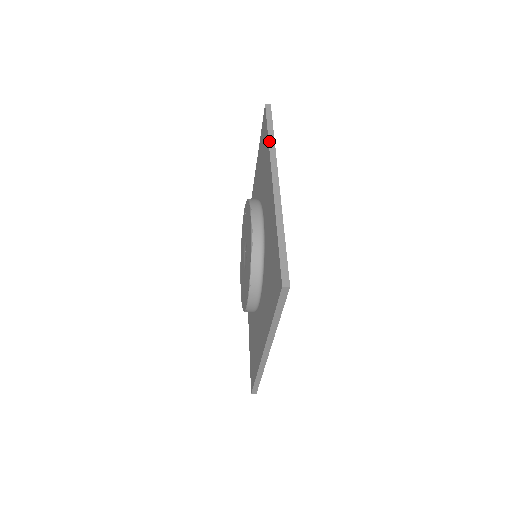
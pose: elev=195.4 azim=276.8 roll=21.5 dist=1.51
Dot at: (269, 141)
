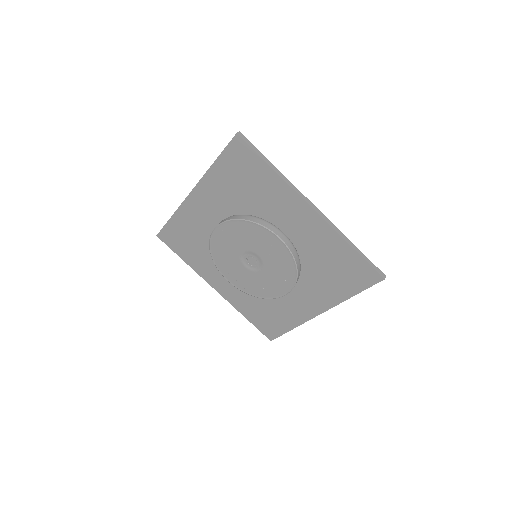
Dot at: (278, 173)
